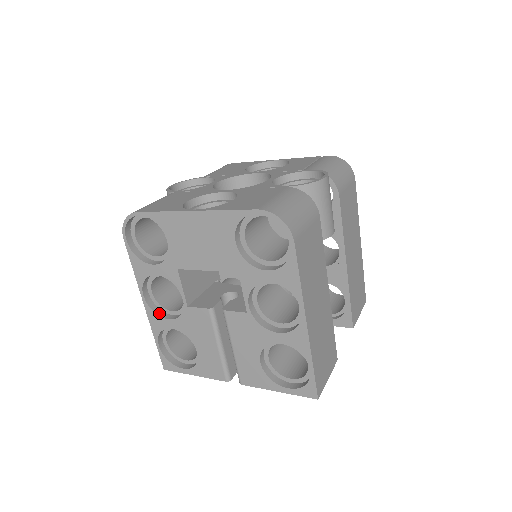
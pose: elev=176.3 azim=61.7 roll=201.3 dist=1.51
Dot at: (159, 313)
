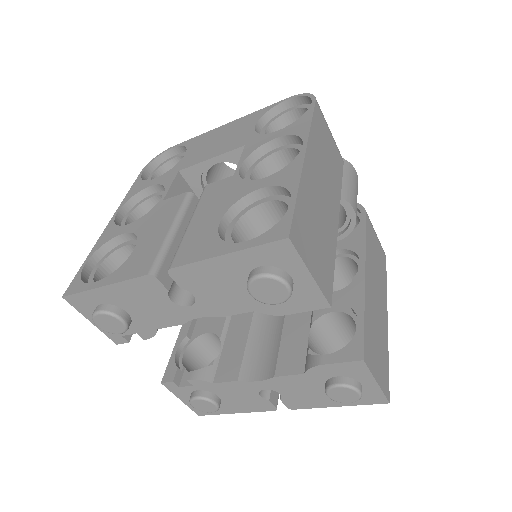
Dot at: occluded
